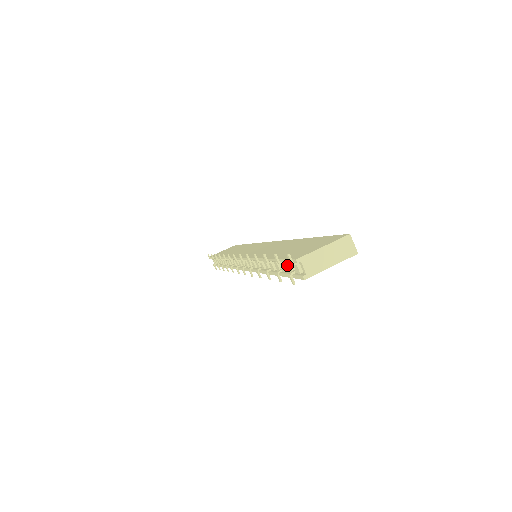
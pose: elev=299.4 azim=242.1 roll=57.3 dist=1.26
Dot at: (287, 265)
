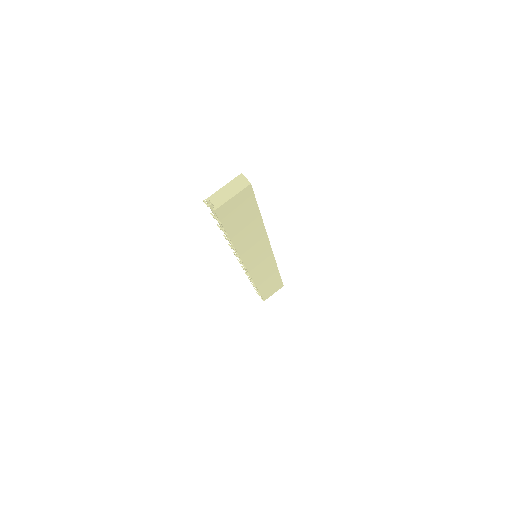
Dot at: occluded
